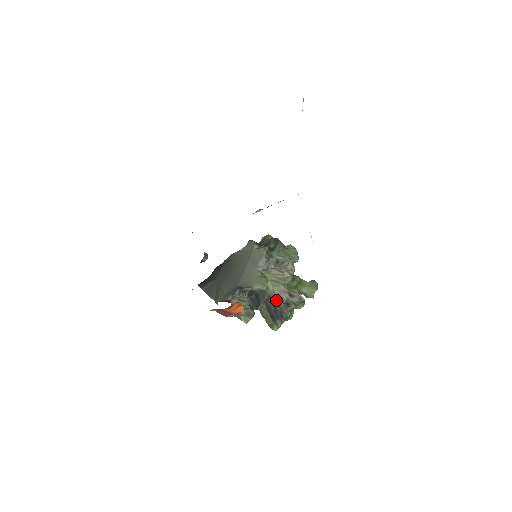
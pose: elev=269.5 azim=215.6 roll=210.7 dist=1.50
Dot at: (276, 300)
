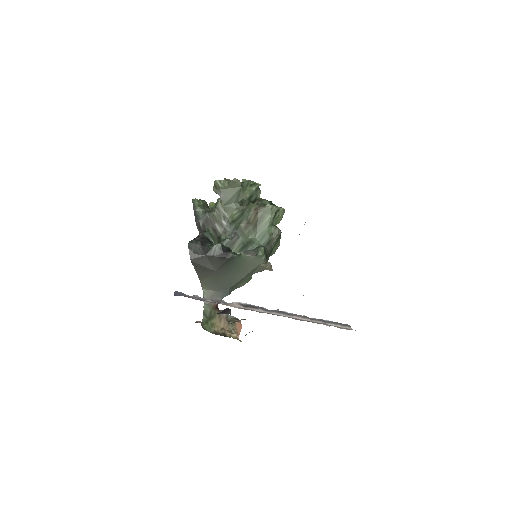
Dot at: occluded
